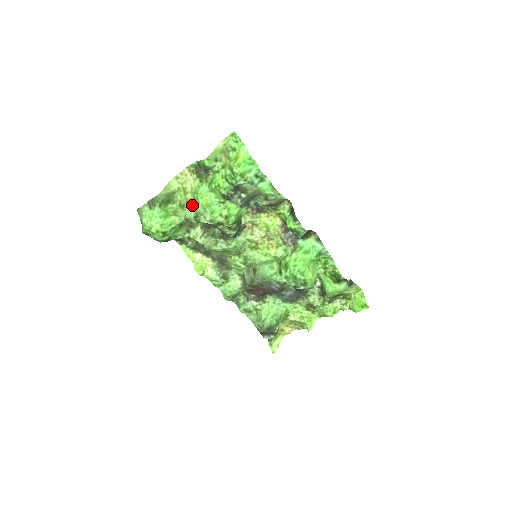
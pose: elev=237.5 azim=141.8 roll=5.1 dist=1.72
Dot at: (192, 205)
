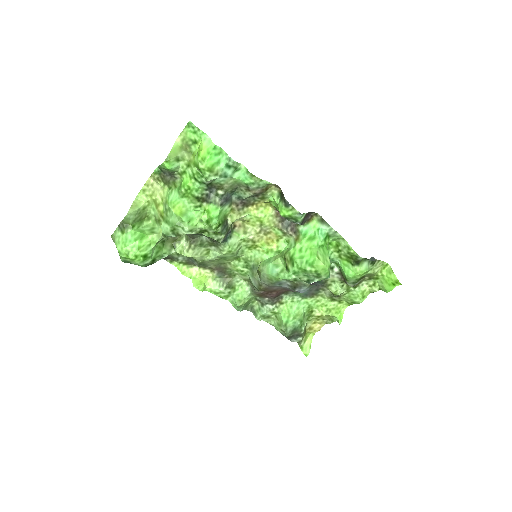
Dot at: (166, 218)
